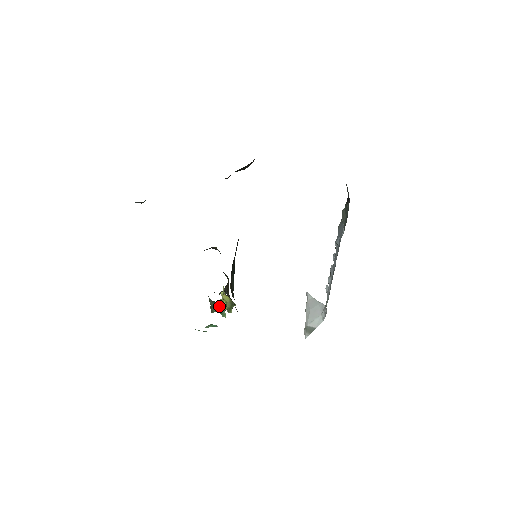
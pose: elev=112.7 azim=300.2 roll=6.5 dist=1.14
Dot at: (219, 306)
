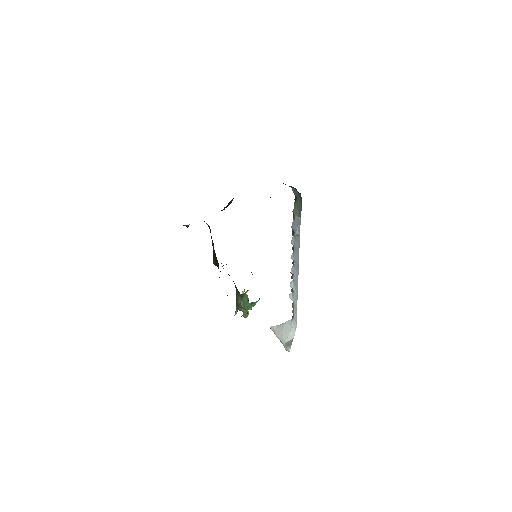
Dot at: (245, 301)
